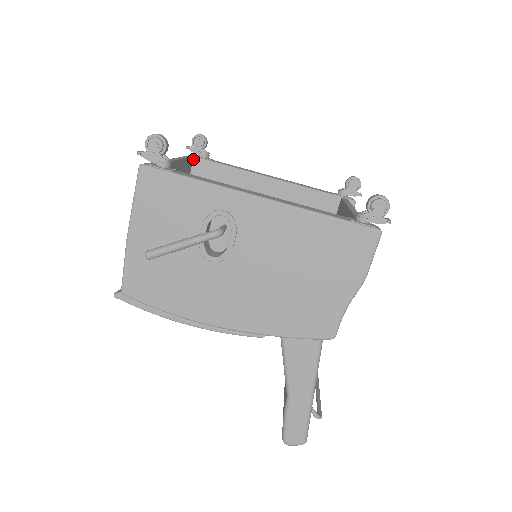
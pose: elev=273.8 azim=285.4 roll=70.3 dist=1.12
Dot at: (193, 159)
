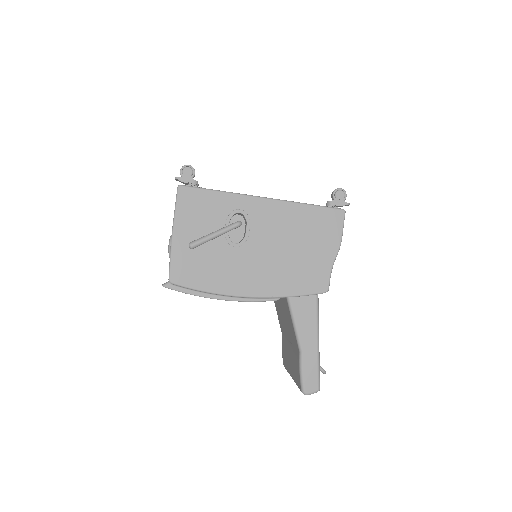
Dot at: occluded
